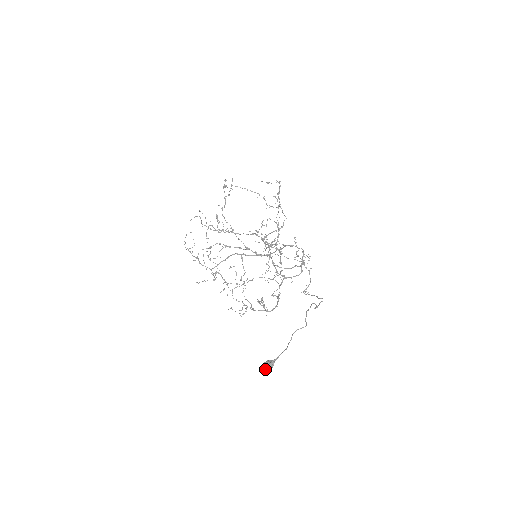
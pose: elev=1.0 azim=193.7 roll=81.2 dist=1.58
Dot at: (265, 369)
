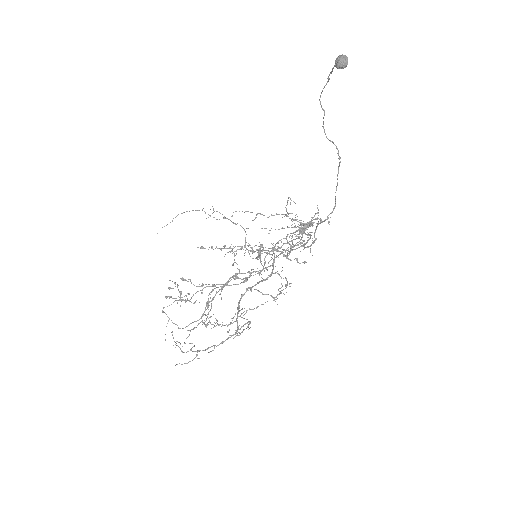
Dot at: (344, 62)
